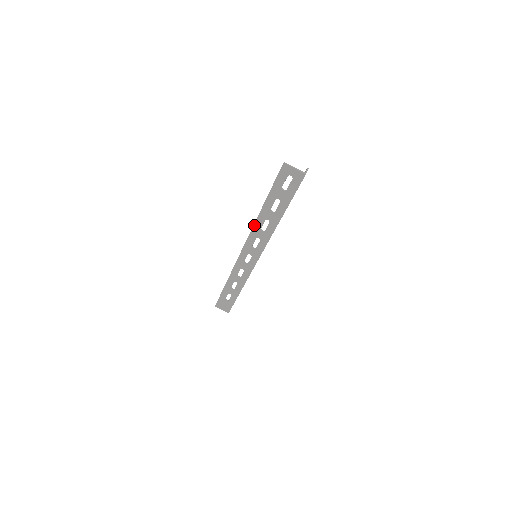
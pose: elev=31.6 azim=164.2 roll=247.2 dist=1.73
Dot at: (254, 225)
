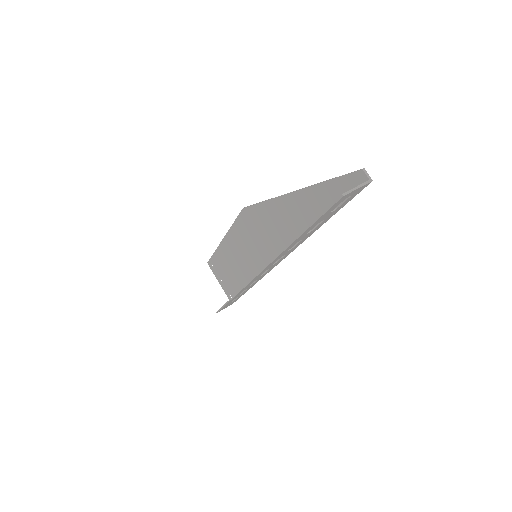
Dot at: (280, 255)
